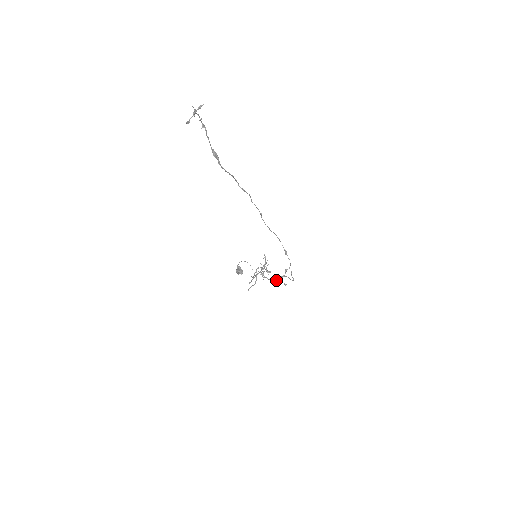
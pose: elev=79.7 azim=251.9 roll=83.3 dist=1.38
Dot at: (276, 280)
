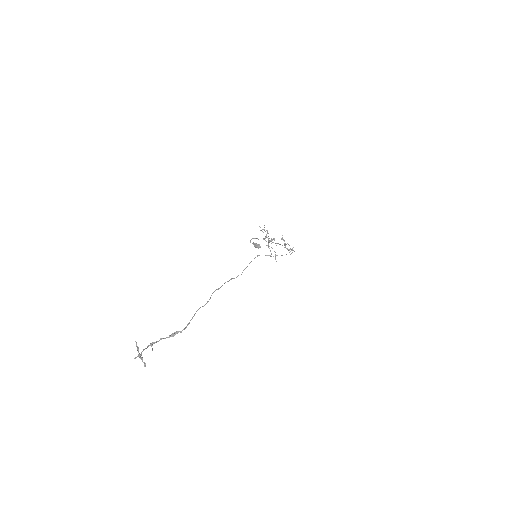
Dot at: occluded
